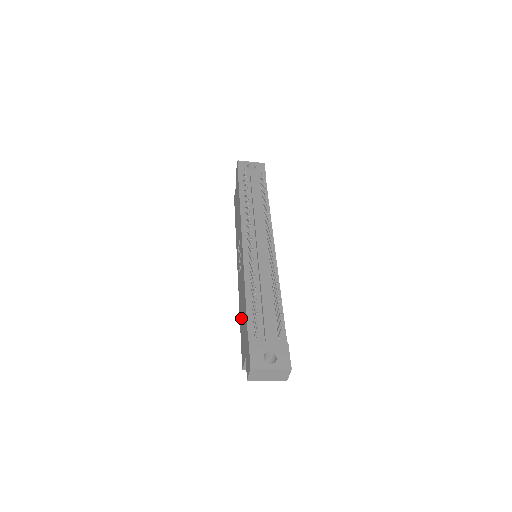
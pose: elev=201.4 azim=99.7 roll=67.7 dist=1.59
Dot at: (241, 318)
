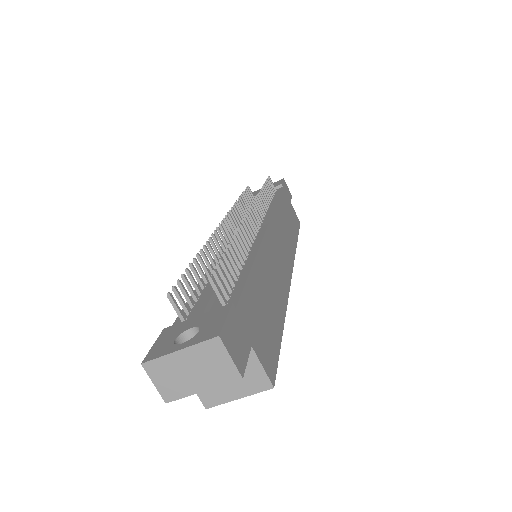
Dot at: occluded
